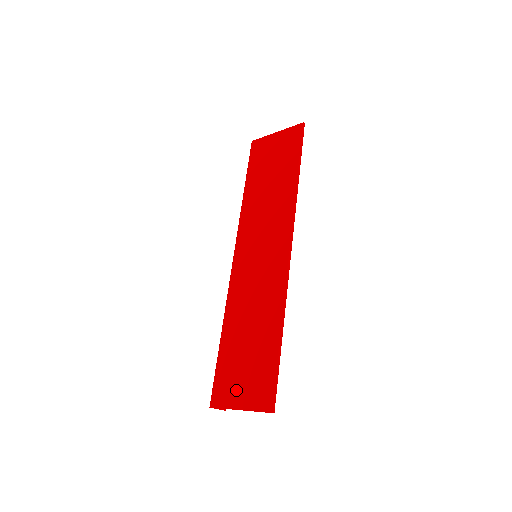
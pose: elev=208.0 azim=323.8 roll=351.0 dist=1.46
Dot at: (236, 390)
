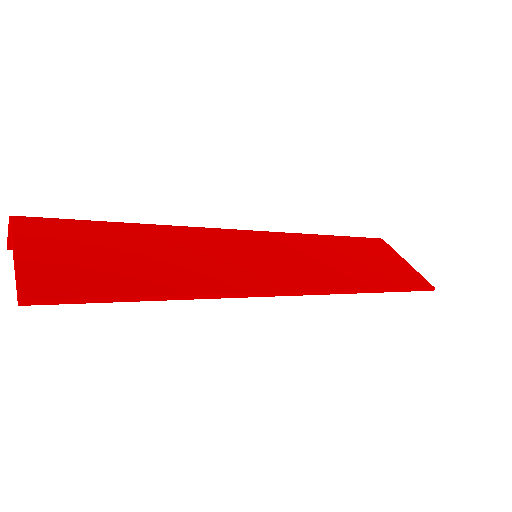
Dot at: (49, 246)
